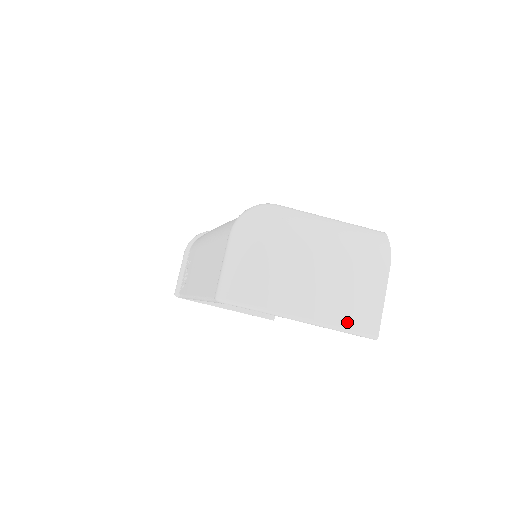
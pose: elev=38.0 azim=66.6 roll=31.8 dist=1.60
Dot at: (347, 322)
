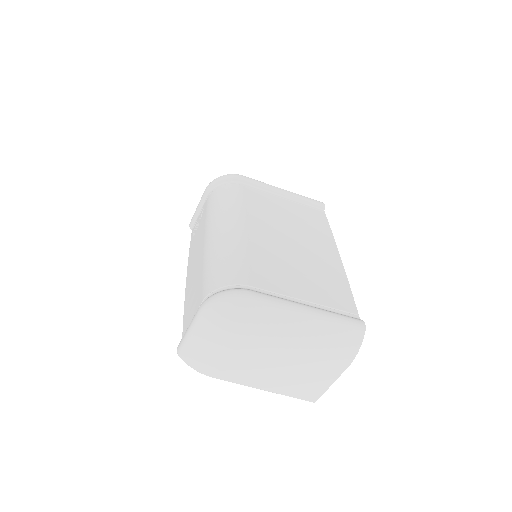
Dot at: (289, 392)
